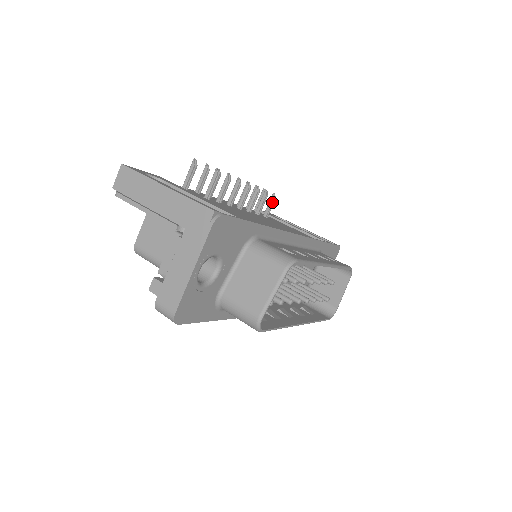
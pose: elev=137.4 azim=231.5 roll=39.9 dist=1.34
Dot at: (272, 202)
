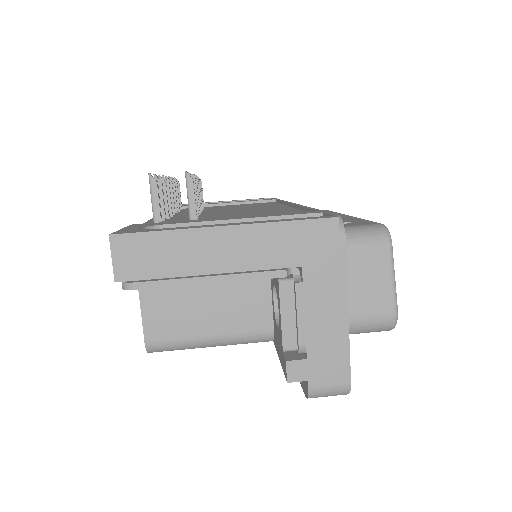
Dot at: (201, 187)
